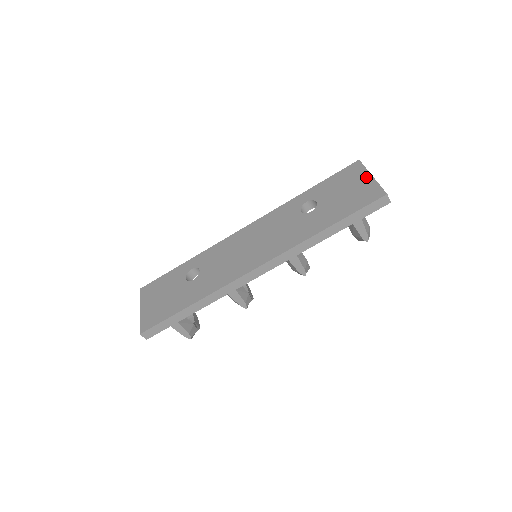
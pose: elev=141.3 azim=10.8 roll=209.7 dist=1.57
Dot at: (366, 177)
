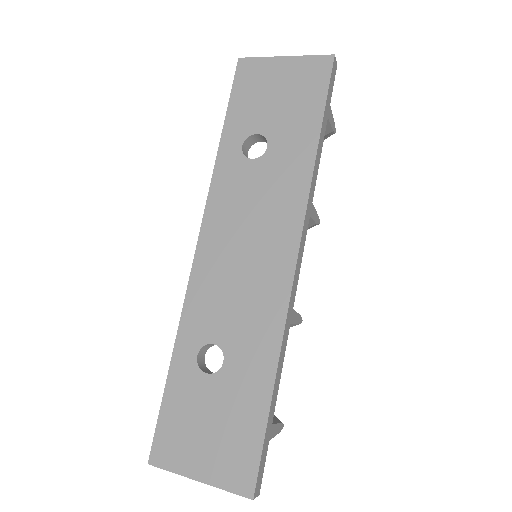
Dot at: (280, 63)
